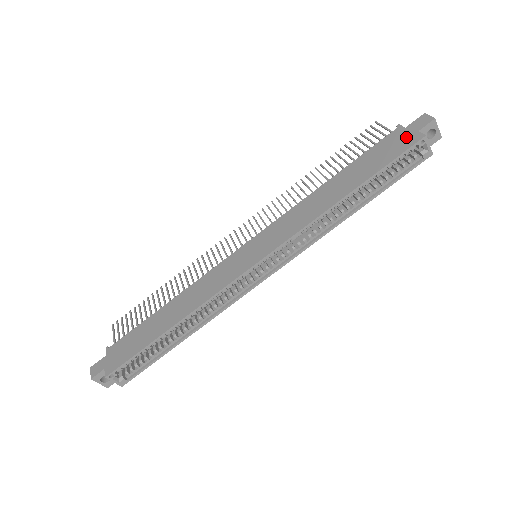
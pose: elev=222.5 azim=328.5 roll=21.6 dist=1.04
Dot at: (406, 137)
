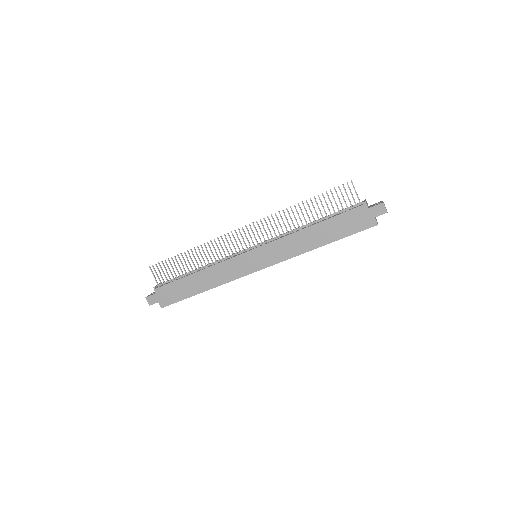
Dot at: (367, 218)
